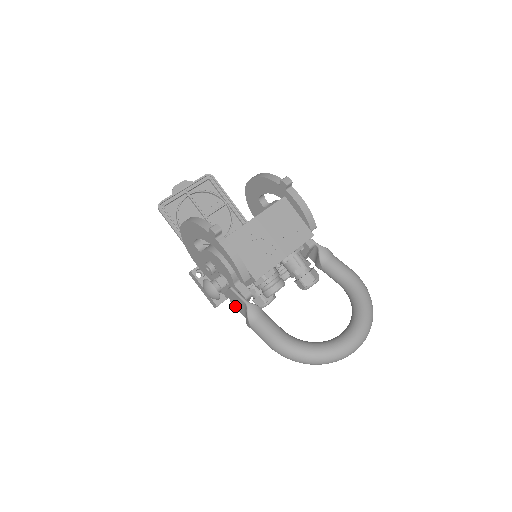
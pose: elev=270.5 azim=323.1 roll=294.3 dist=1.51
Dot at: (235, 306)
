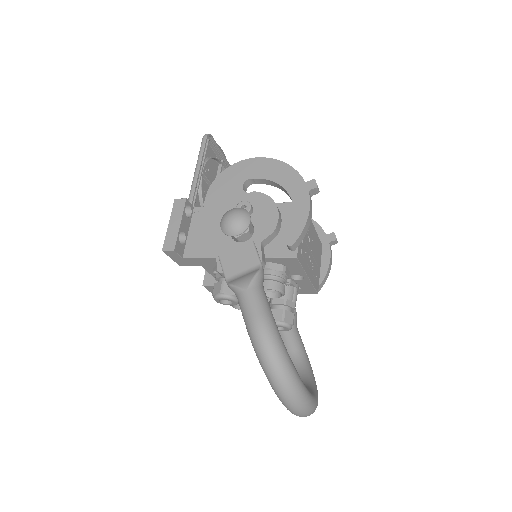
Dot at: (225, 262)
